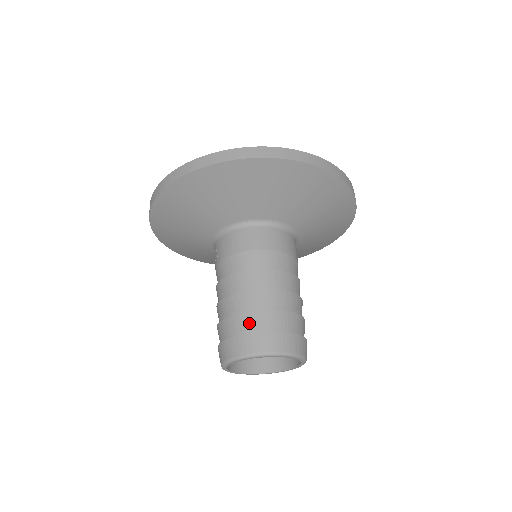
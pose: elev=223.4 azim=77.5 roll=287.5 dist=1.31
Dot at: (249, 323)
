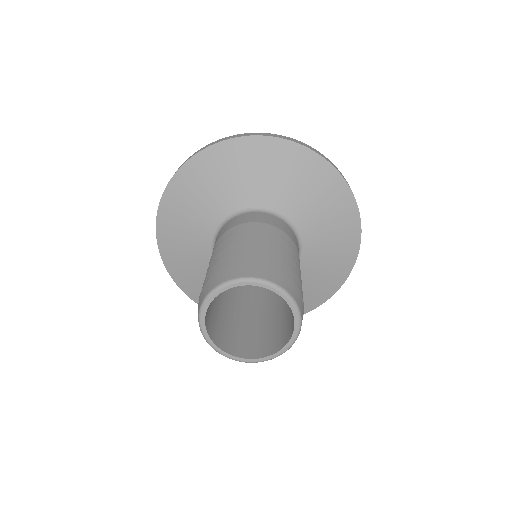
Dot at: (225, 264)
